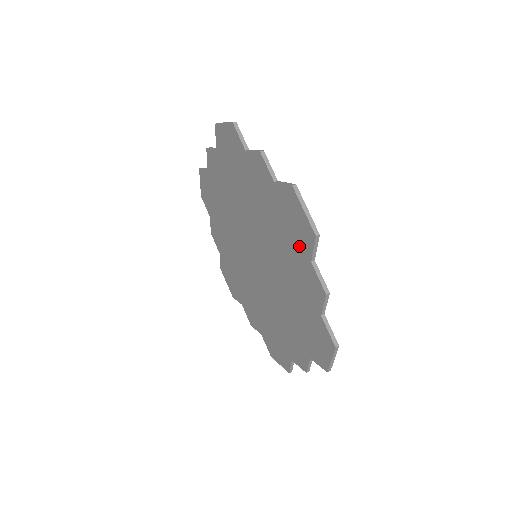
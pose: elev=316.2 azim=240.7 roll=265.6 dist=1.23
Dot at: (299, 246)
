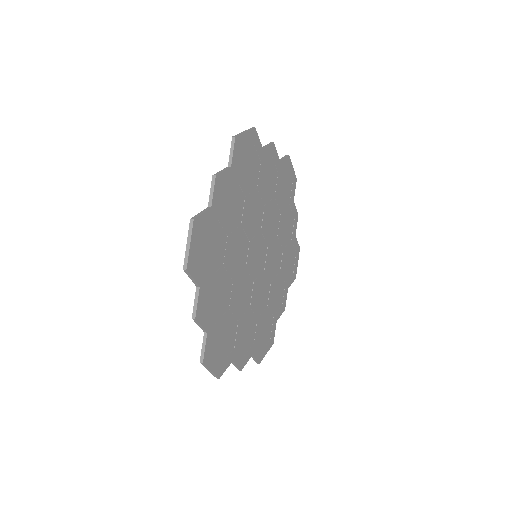
Dot at: occluded
